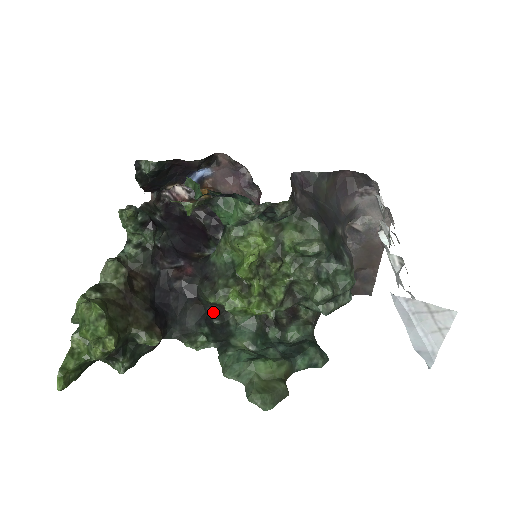
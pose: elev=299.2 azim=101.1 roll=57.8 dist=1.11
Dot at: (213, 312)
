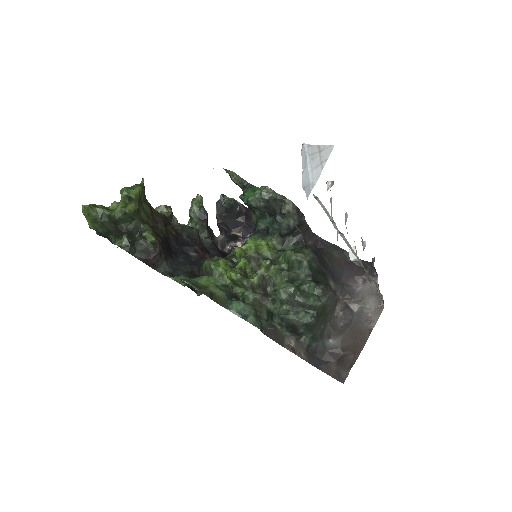
Dot at: occluded
